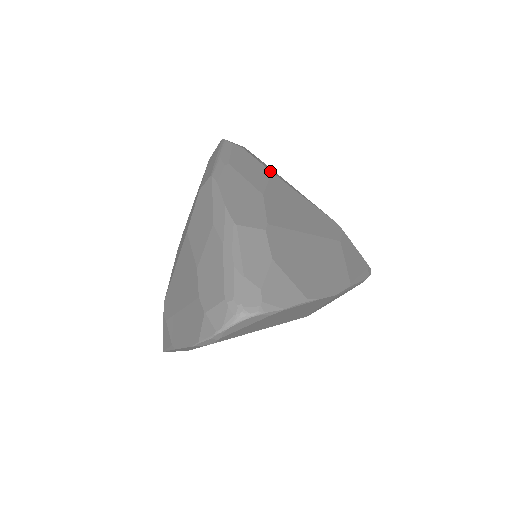
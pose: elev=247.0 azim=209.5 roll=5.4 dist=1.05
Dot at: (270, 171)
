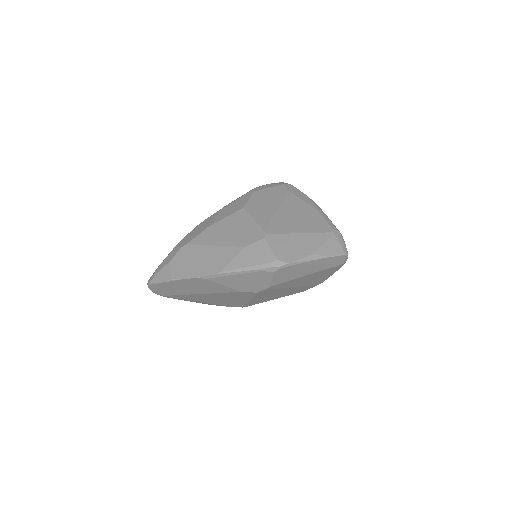
Dot at: (243, 207)
